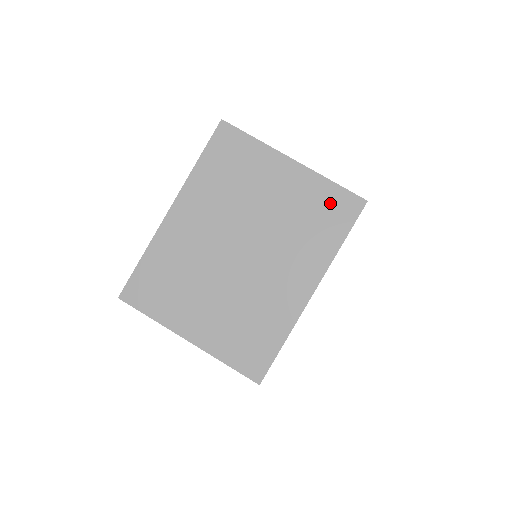
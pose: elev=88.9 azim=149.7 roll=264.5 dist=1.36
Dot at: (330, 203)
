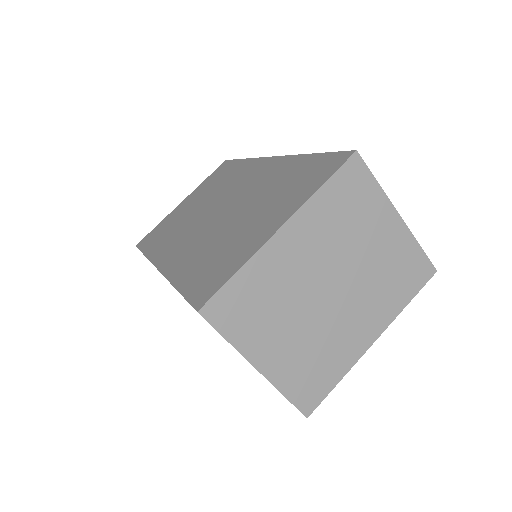
Dot at: (412, 265)
